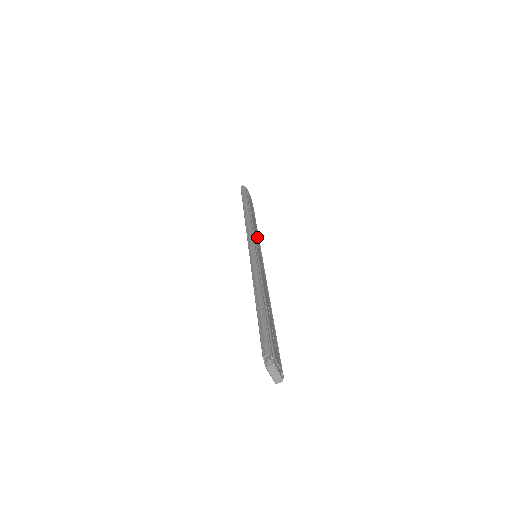
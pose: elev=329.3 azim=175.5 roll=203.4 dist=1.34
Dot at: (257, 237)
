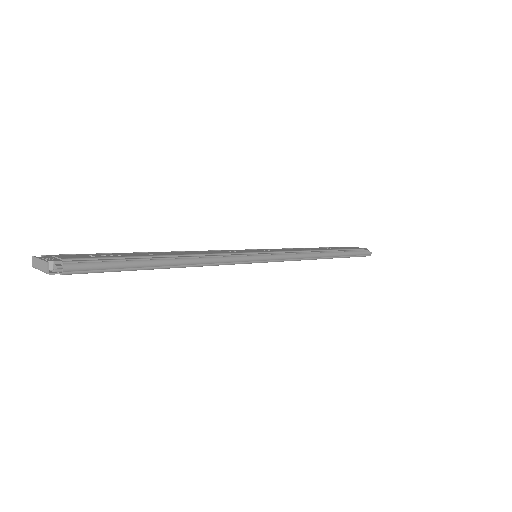
Dot at: (292, 251)
